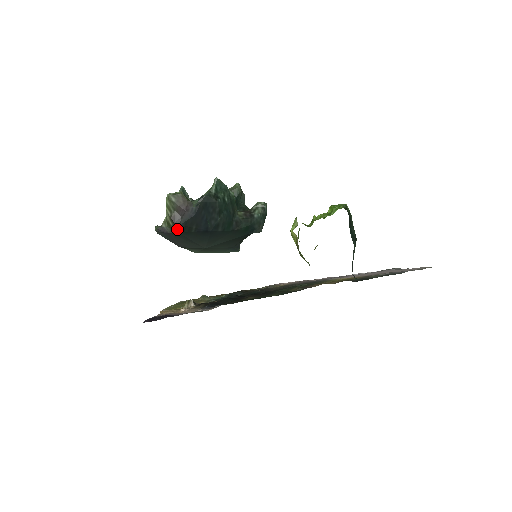
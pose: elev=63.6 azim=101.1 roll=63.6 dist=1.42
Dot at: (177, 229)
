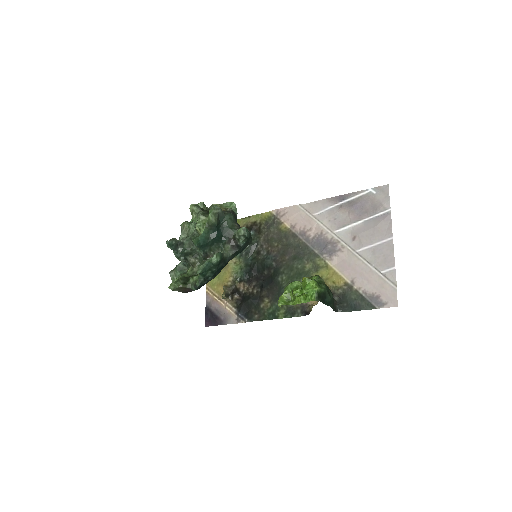
Dot at: occluded
